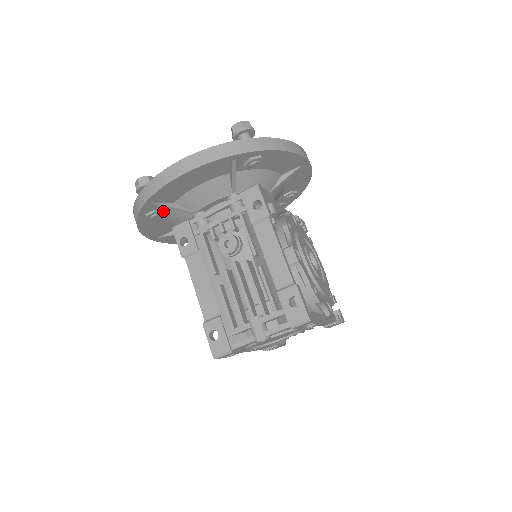
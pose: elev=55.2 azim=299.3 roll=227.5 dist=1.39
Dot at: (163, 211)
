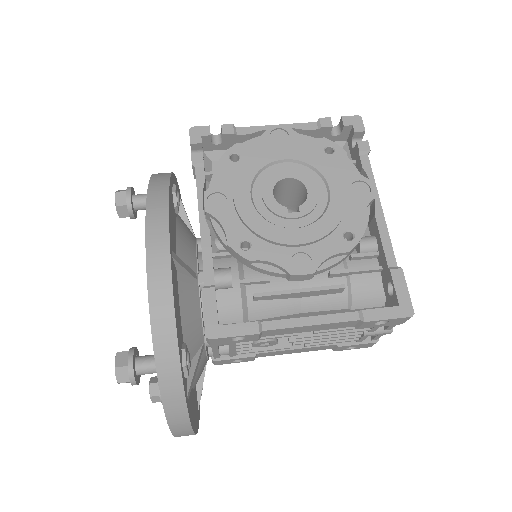
Dot at: occluded
